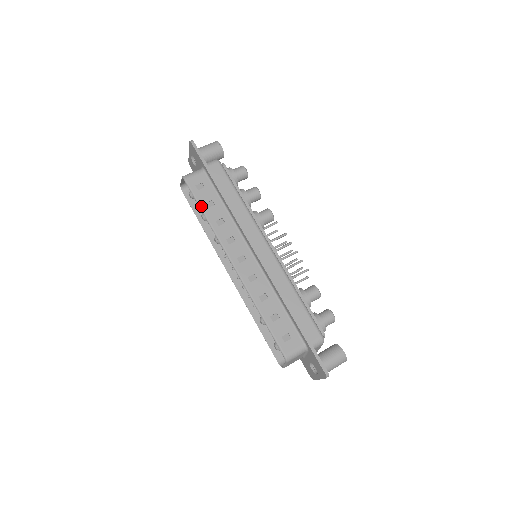
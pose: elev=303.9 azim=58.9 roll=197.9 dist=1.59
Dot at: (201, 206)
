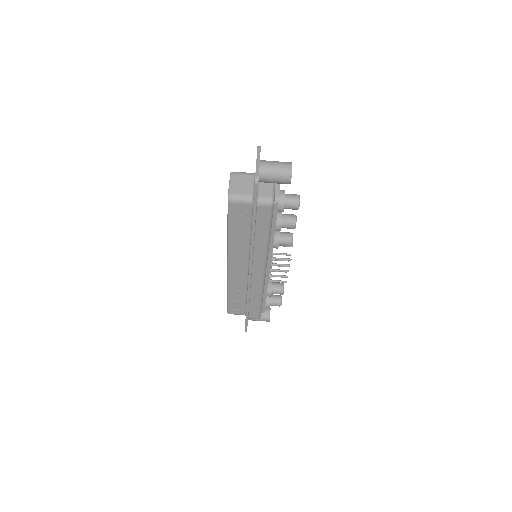
Dot at: (229, 227)
